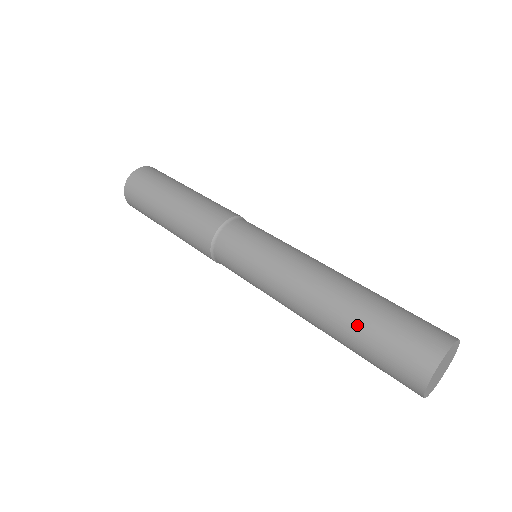
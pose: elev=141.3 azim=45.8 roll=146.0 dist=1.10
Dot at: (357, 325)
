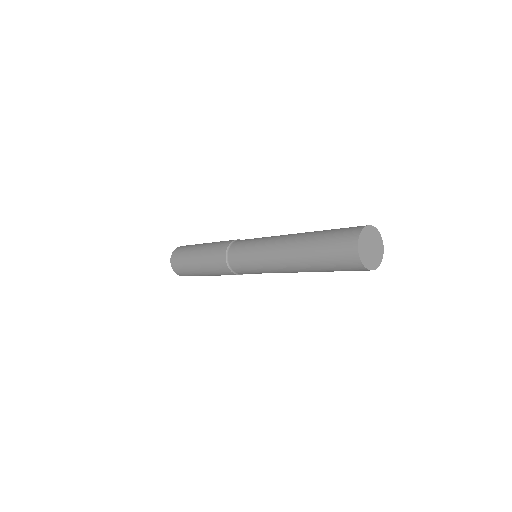
Dot at: occluded
